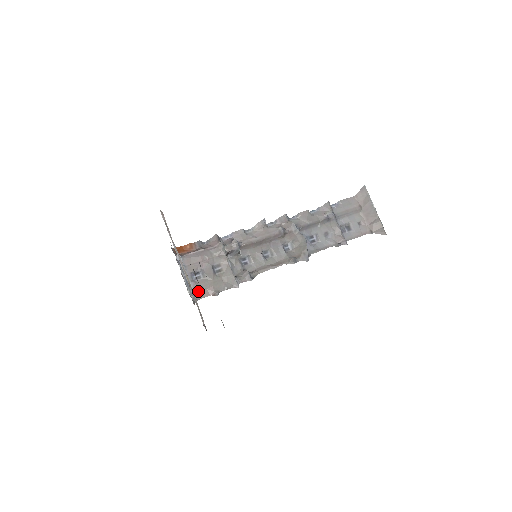
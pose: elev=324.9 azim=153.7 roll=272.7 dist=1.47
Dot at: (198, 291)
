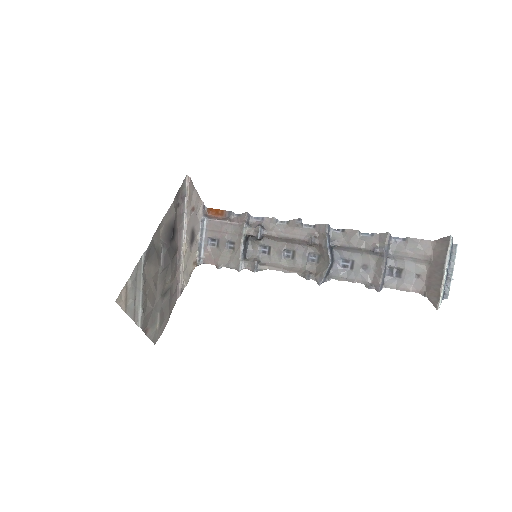
Dot at: (207, 256)
